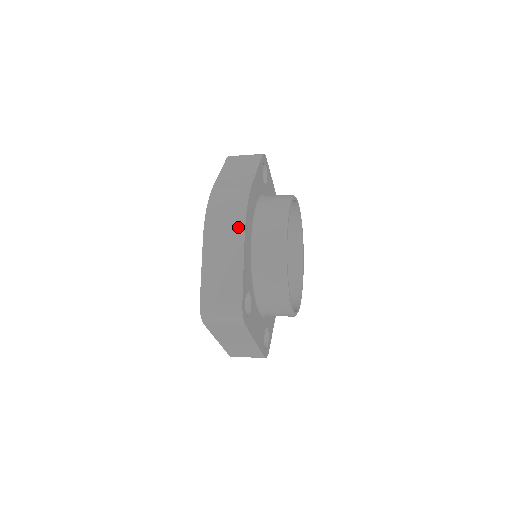
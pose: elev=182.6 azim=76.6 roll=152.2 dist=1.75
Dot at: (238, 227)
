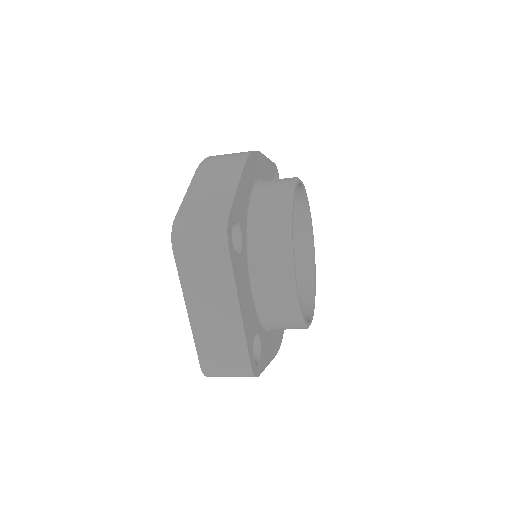
Dot at: (238, 161)
